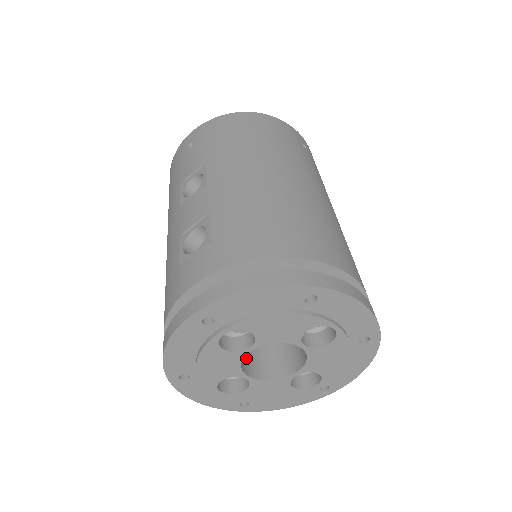
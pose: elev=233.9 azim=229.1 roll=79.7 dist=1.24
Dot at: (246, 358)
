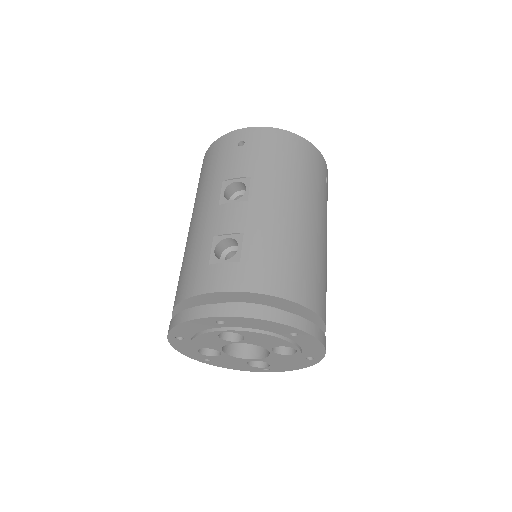
Dot at: occluded
